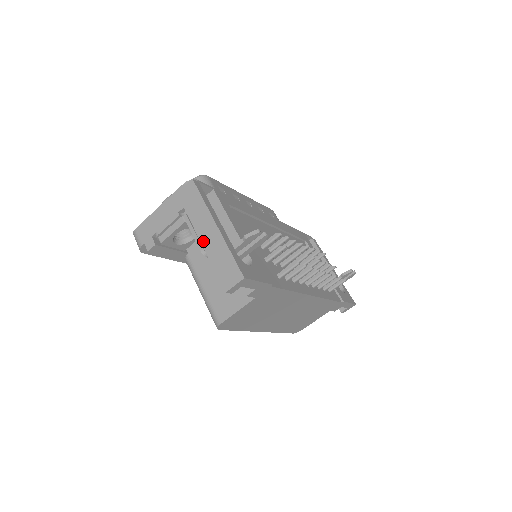
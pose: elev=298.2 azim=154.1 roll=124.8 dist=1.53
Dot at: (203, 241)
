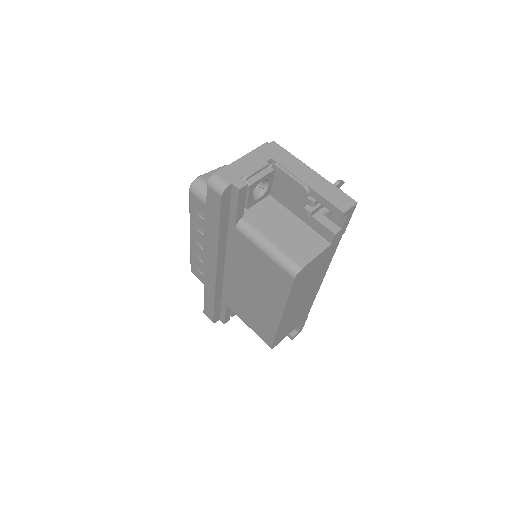
Dot at: (304, 180)
